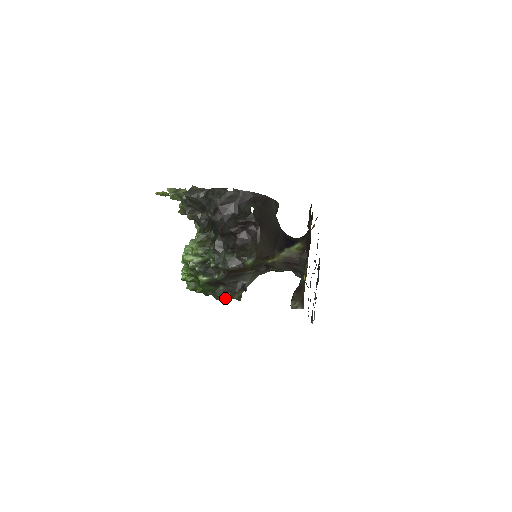
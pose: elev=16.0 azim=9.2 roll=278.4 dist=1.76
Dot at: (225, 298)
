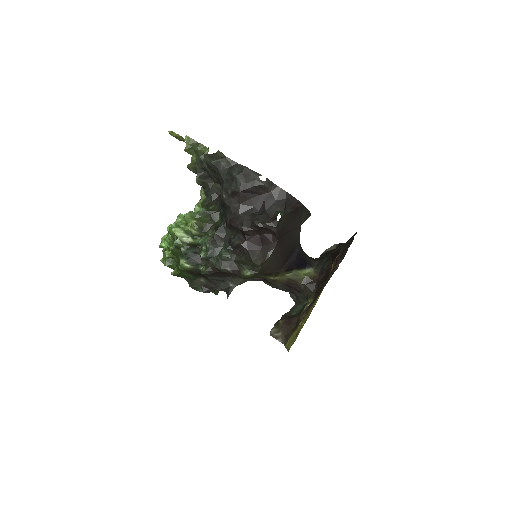
Dot at: (201, 291)
